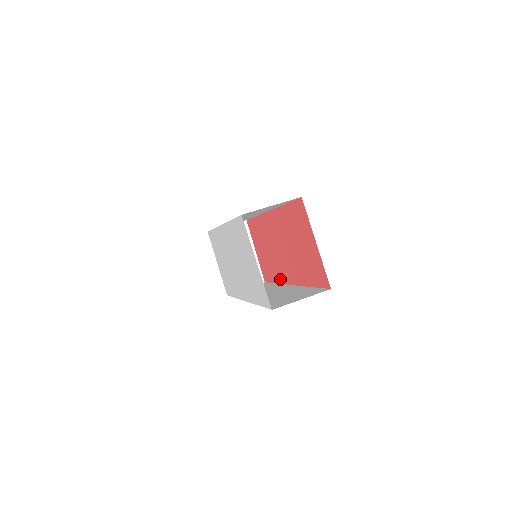
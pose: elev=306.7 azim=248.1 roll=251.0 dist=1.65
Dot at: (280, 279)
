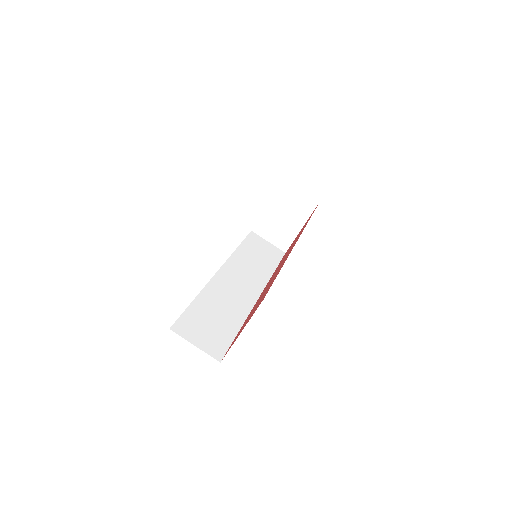
Dot at: occluded
